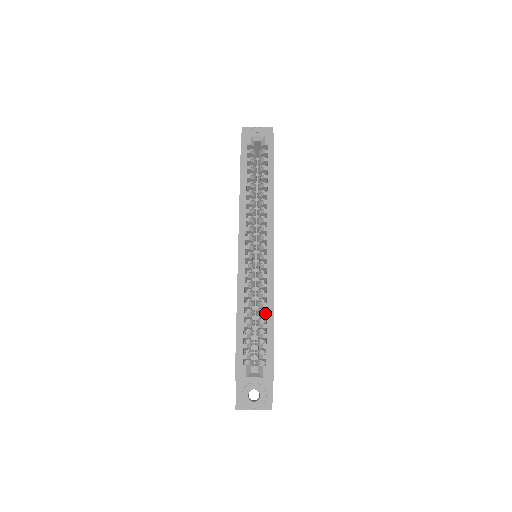
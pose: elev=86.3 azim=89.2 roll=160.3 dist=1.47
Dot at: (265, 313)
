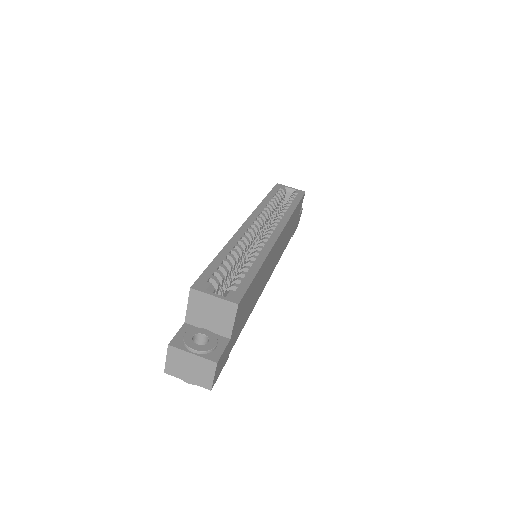
Dot at: (252, 261)
